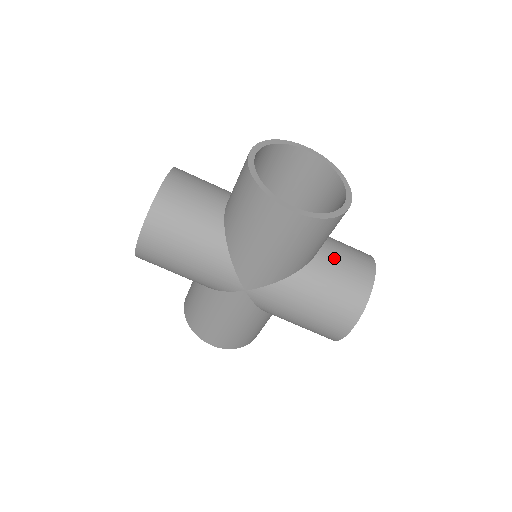
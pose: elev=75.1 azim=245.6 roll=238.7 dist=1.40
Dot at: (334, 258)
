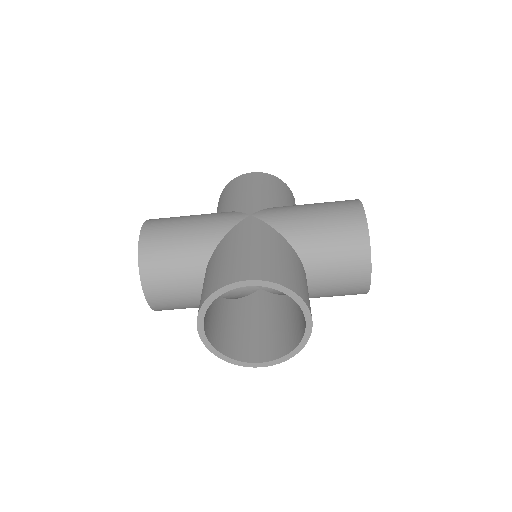
Dot at: (324, 284)
